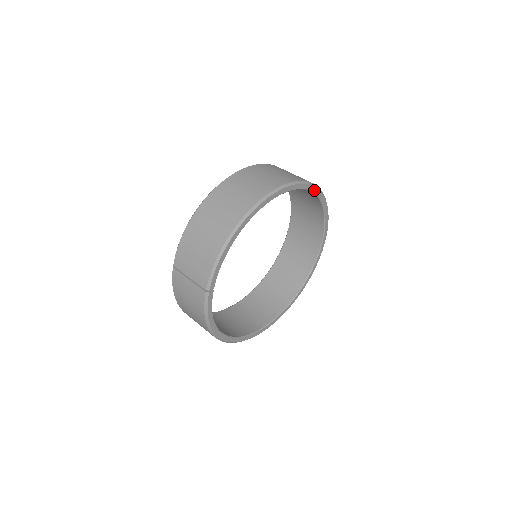
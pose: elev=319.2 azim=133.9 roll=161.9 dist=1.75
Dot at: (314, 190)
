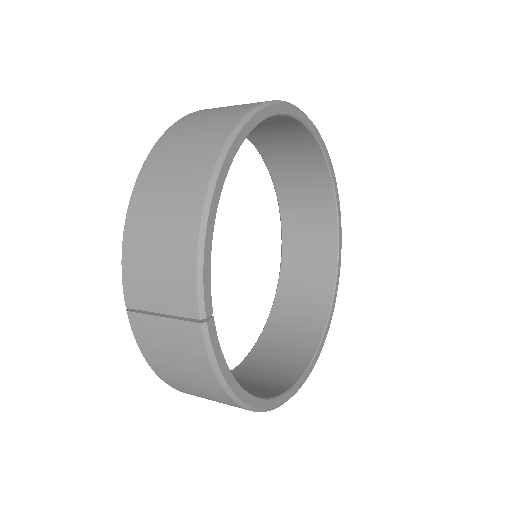
Dot at: (304, 120)
